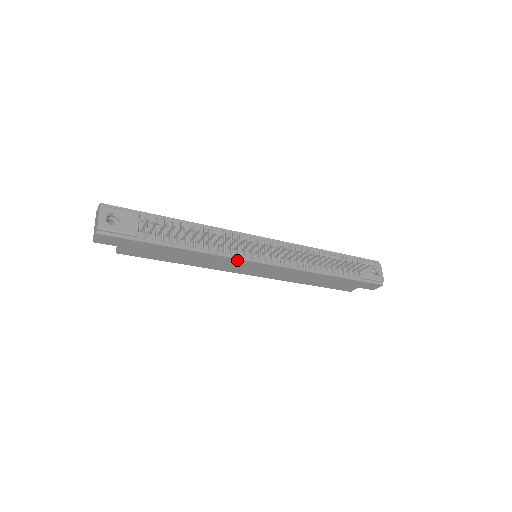
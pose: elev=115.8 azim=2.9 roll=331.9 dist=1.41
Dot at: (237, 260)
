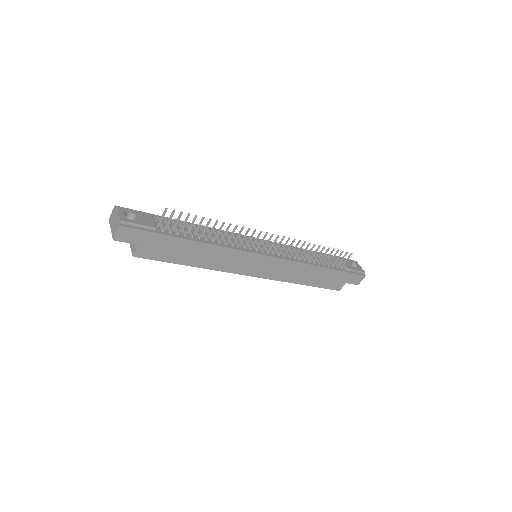
Dot at: (244, 253)
